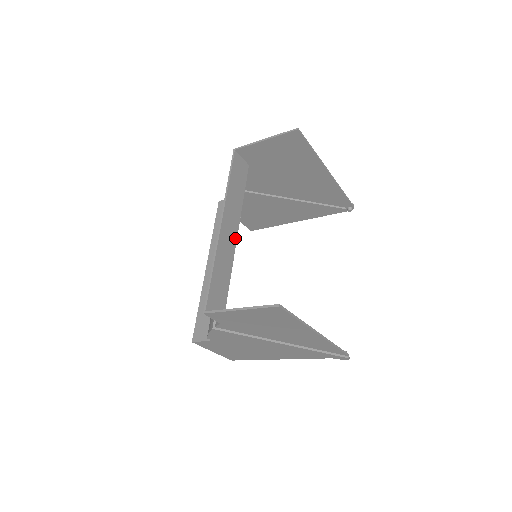
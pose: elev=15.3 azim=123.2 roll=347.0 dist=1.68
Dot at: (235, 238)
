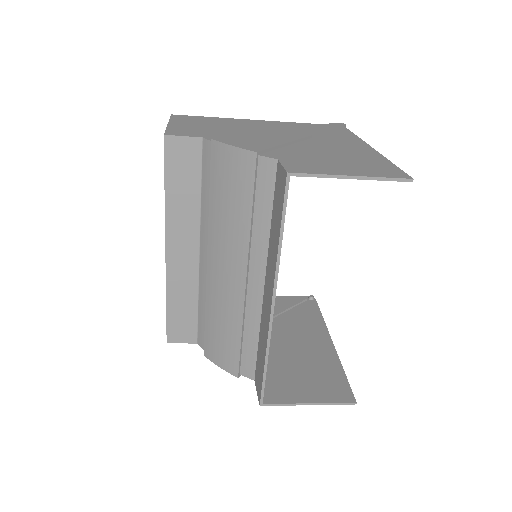
Dot at: occluded
